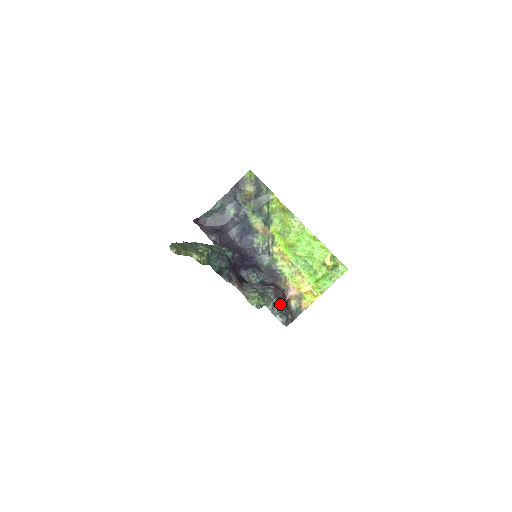
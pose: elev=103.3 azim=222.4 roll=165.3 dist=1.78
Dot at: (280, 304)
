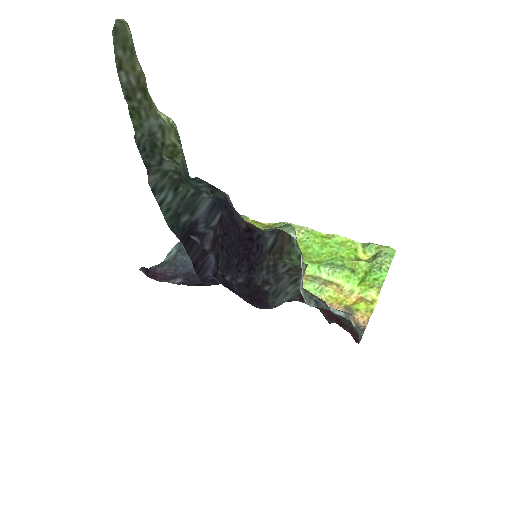
Dot at: (326, 304)
